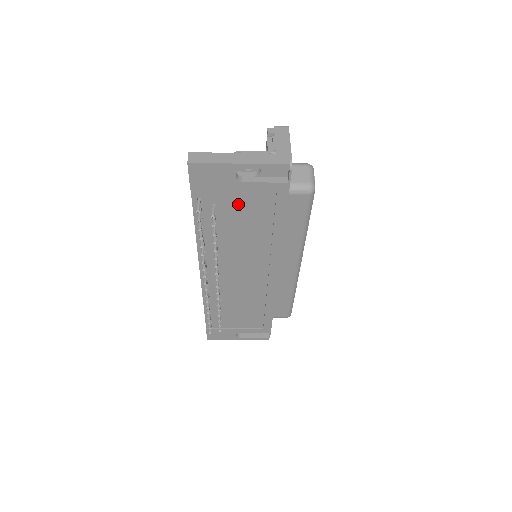
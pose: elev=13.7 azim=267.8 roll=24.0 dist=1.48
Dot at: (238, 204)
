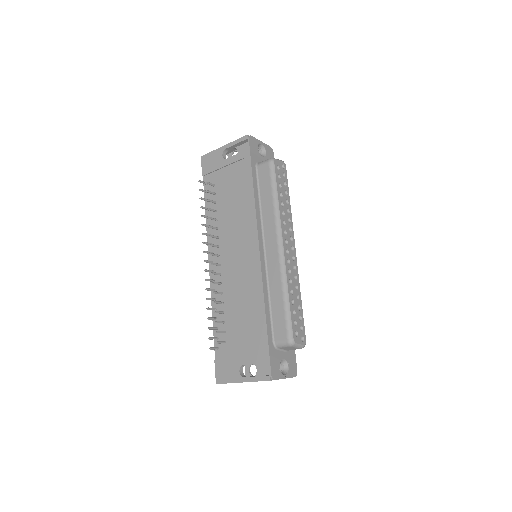
Dot at: (226, 180)
